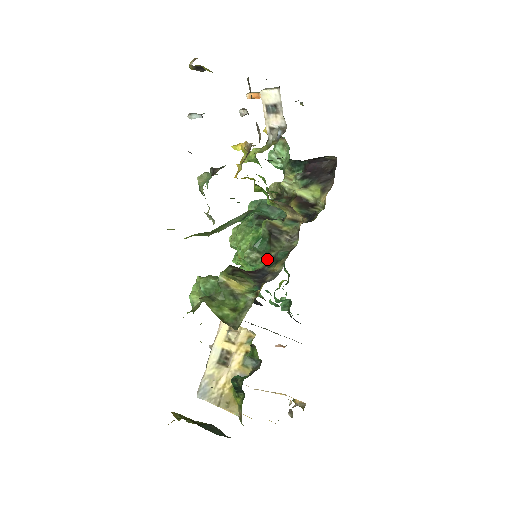
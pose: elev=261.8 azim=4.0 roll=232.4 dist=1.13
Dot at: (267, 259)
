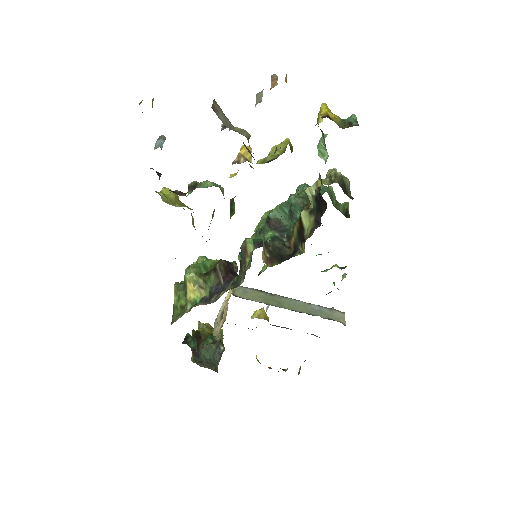
Dot at: occluded
